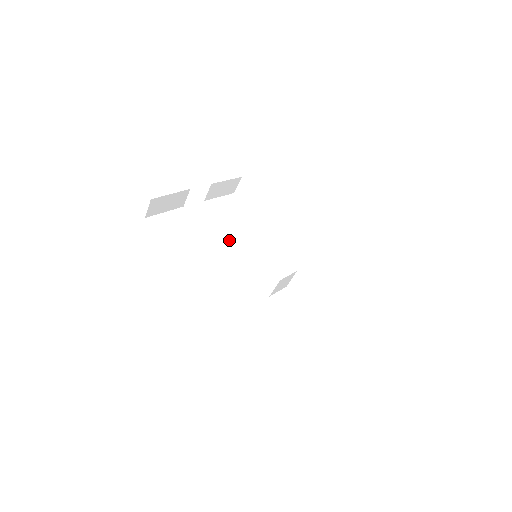
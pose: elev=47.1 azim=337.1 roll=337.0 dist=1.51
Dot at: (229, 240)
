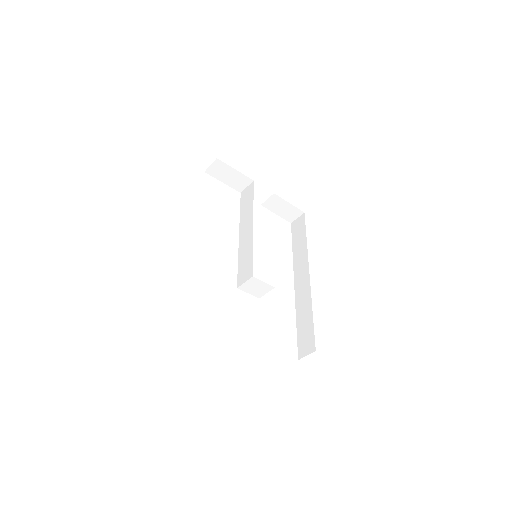
Dot at: (247, 229)
